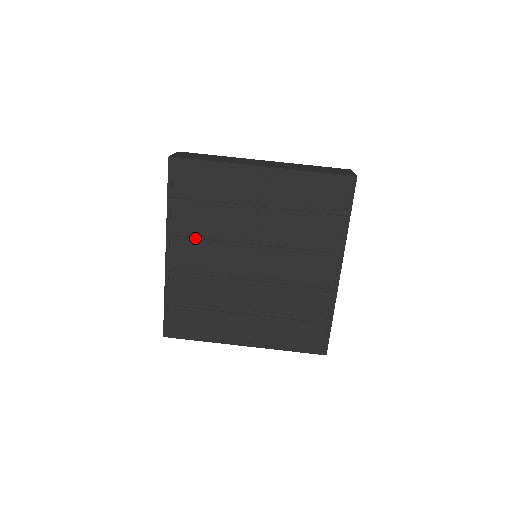
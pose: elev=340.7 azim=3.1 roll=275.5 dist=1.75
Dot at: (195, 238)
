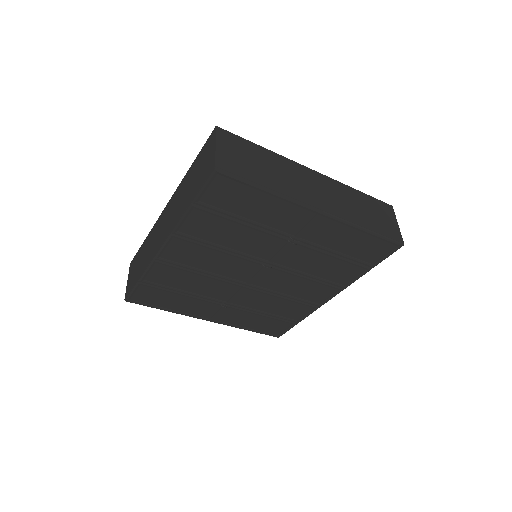
Dot at: (204, 243)
